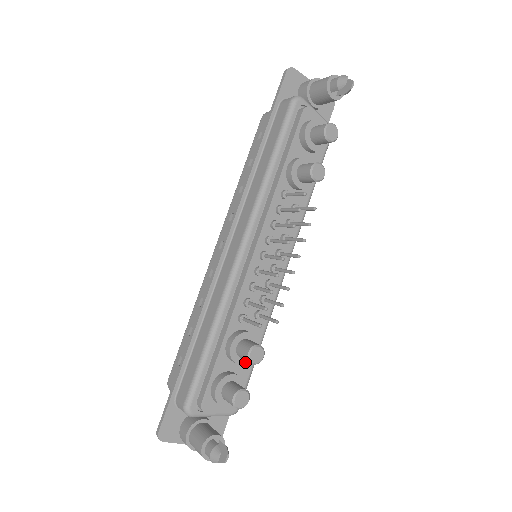
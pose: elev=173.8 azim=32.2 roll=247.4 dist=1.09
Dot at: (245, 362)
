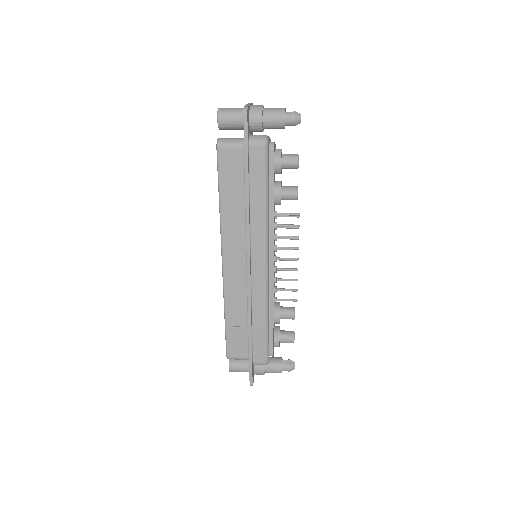
Dot at: occluded
